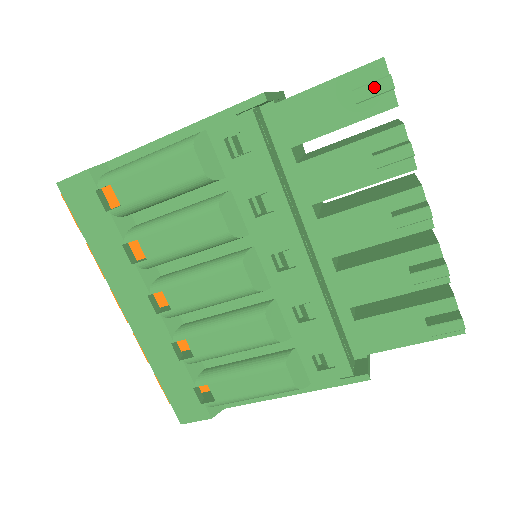
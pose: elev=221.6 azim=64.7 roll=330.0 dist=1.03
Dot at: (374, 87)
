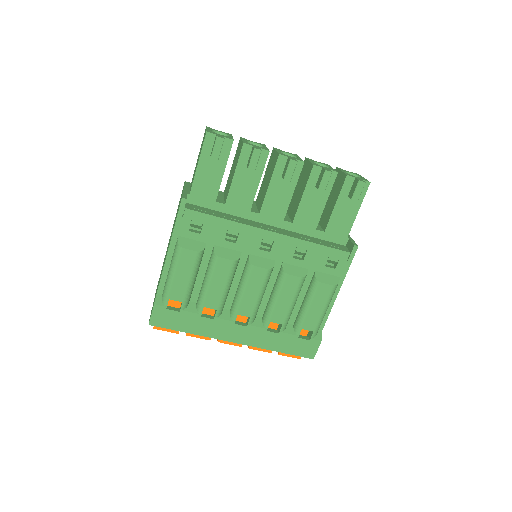
Dot at: (217, 147)
